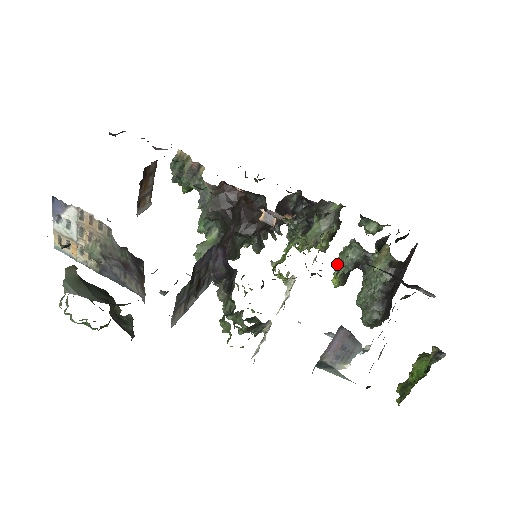
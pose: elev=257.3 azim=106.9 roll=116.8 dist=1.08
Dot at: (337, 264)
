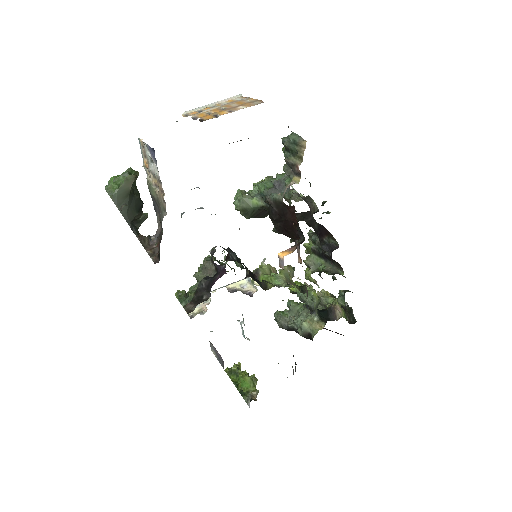
Dot at: occluded
